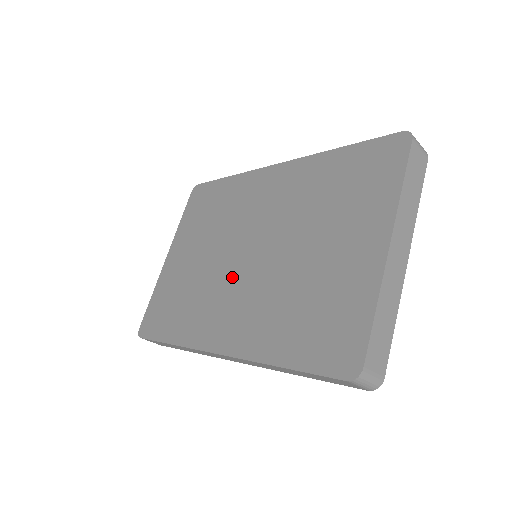
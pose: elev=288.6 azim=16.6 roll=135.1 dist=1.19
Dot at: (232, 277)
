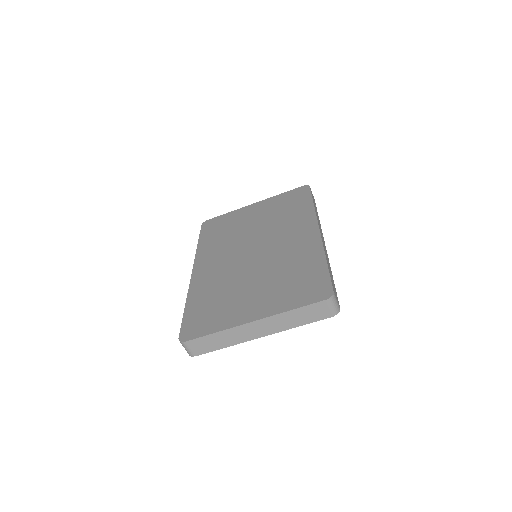
Dot at: (237, 251)
